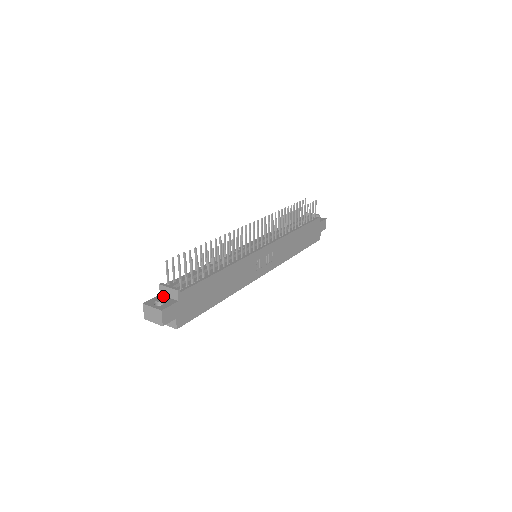
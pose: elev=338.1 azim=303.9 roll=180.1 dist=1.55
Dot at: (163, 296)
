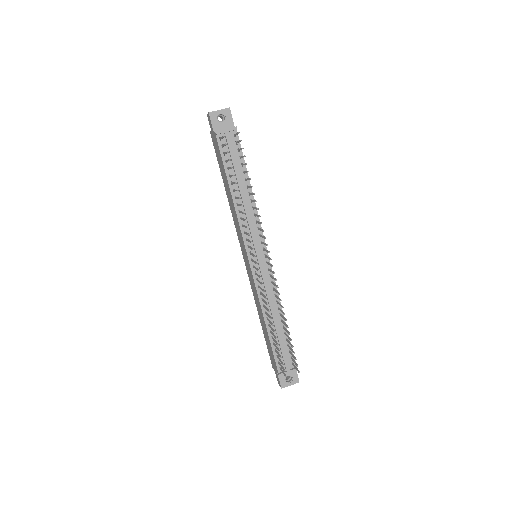
Dot at: occluded
